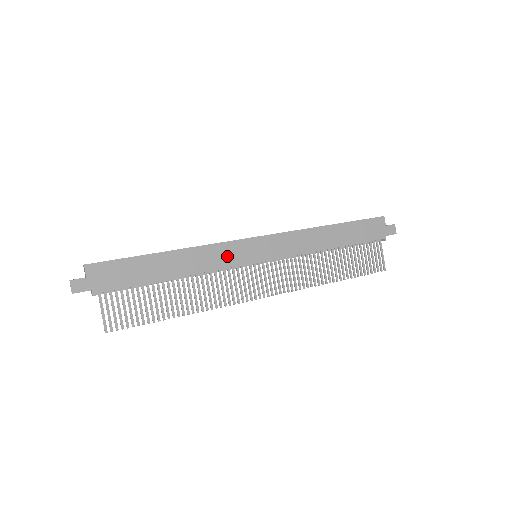
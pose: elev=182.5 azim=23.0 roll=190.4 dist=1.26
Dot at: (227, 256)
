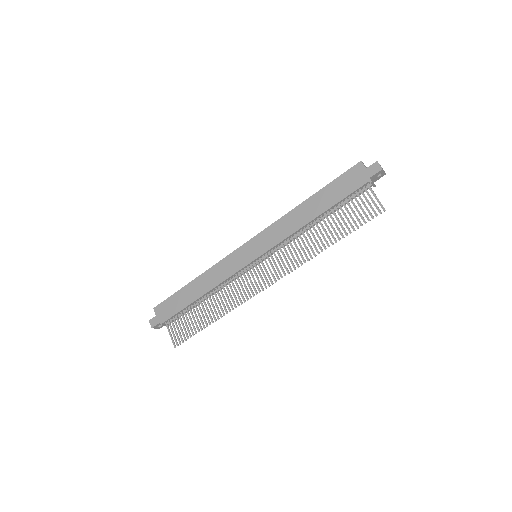
Dot at: (230, 266)
